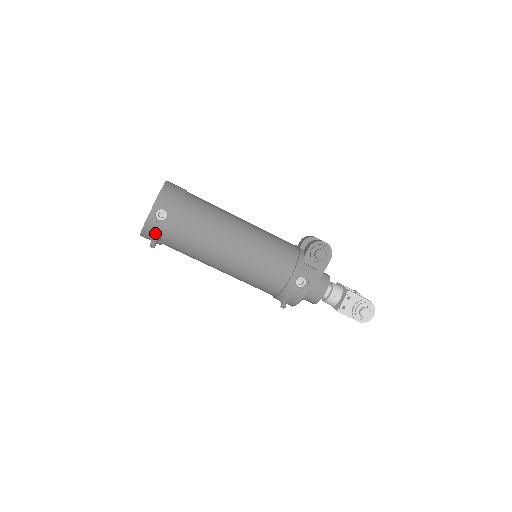
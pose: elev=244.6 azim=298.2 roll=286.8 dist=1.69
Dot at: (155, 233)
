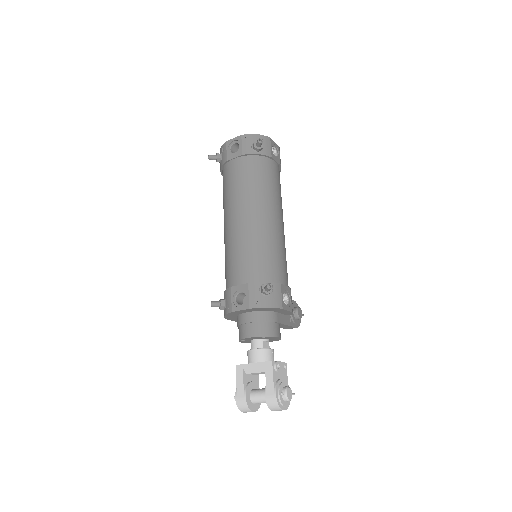
Dot at: (262, 145)
